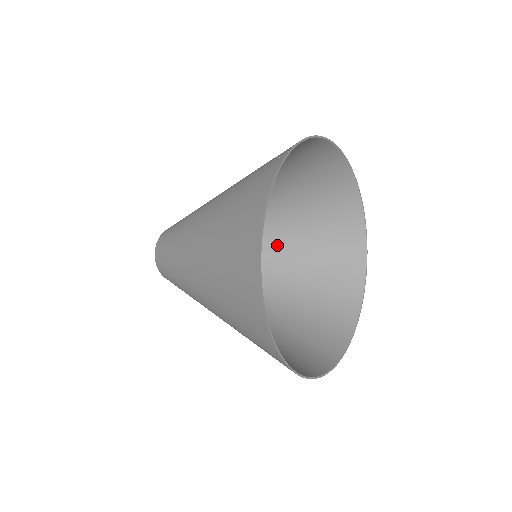
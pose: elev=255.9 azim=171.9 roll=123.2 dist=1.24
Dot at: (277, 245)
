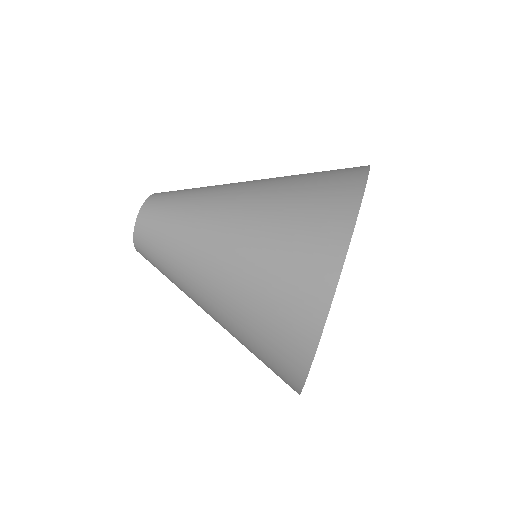
Dot at: occluded
